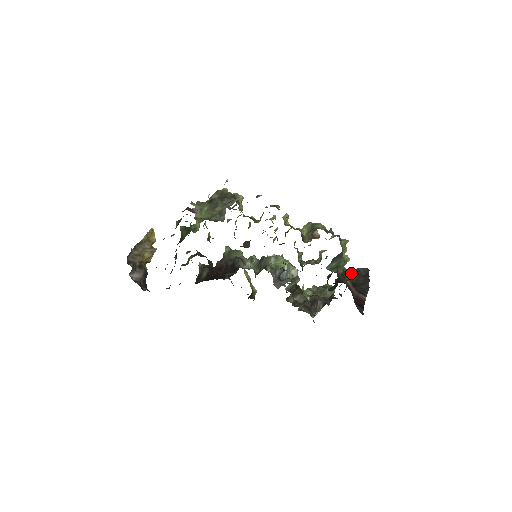
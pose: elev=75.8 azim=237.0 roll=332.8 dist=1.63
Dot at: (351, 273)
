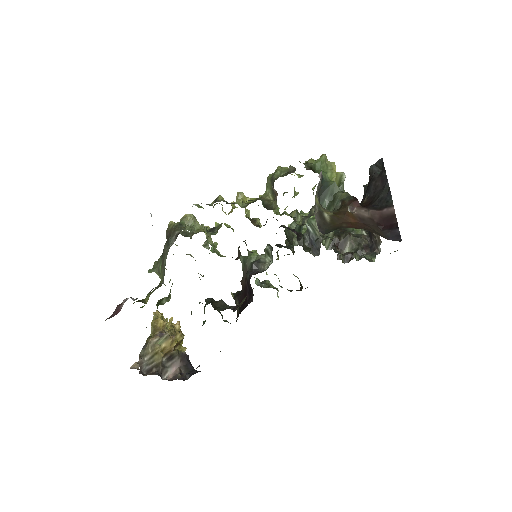
Dot at: occluded
